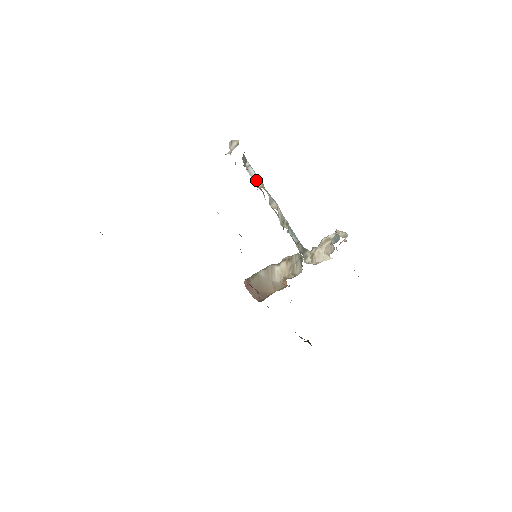
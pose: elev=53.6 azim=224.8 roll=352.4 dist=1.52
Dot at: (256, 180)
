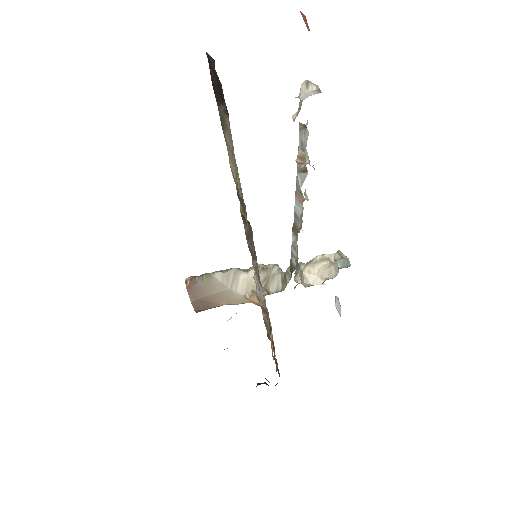
Dot at: (305, 152)
